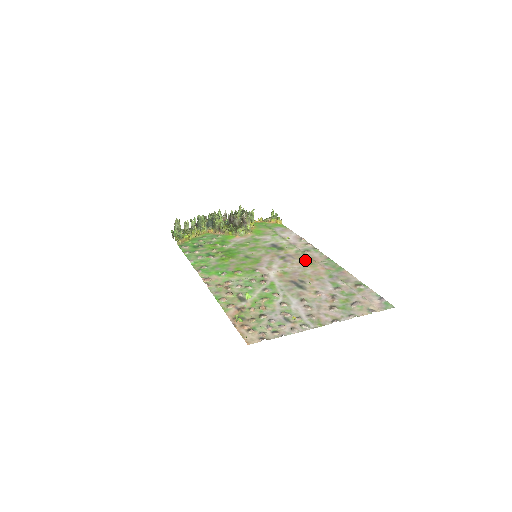
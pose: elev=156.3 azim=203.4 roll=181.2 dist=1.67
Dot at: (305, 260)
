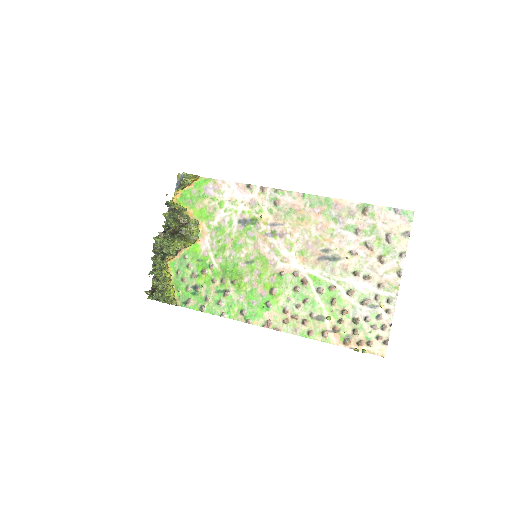
Dot at: (292, 218)
